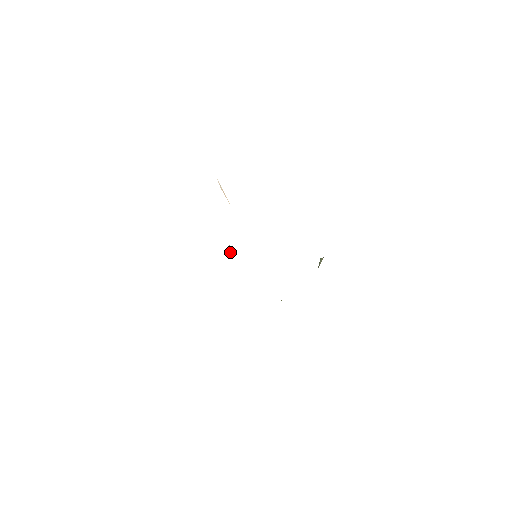
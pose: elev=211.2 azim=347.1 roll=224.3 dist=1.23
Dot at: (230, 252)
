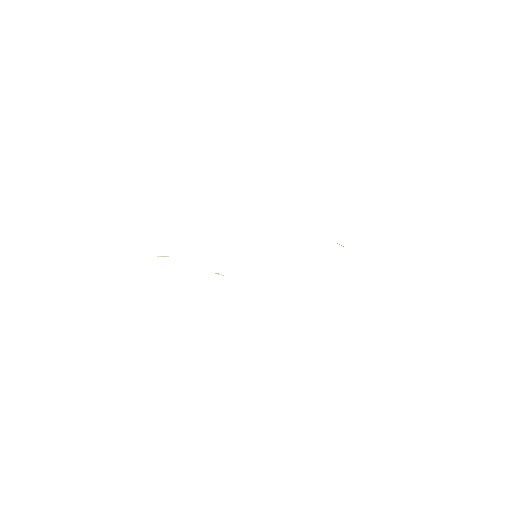
Dot at: occluded
